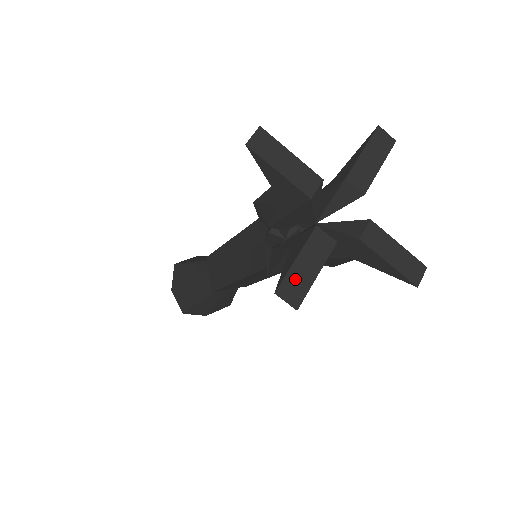
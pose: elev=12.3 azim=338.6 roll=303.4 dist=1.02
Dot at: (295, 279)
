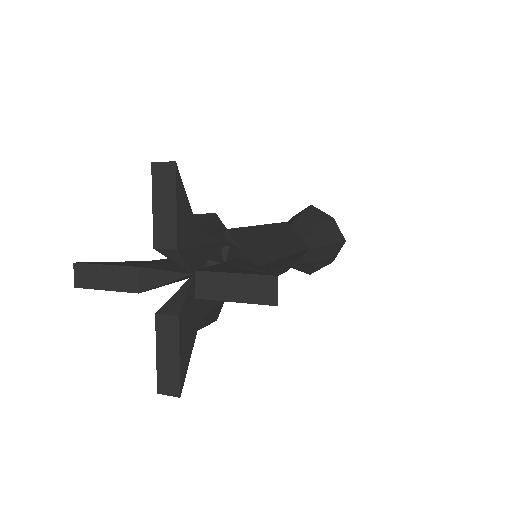
Dot at: (165, 372)
